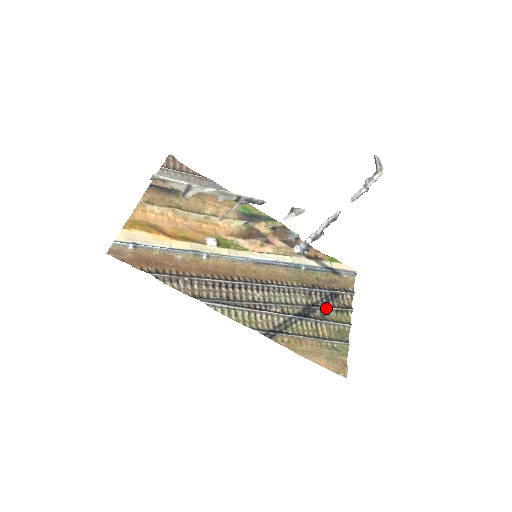
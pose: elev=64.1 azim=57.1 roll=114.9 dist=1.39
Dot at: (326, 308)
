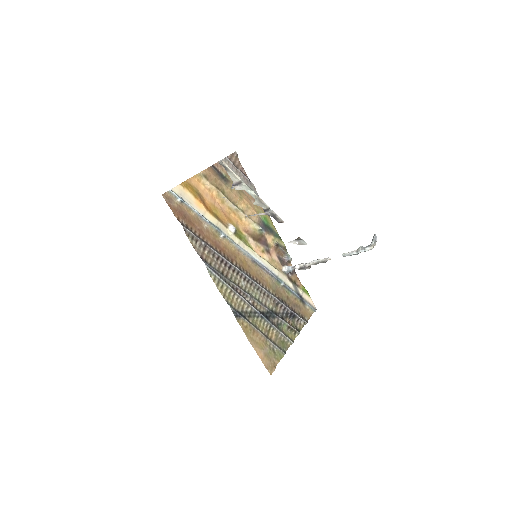
Dot at: (283, 320)
